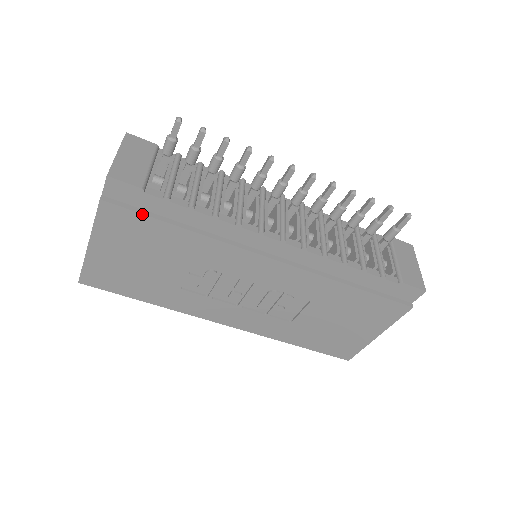
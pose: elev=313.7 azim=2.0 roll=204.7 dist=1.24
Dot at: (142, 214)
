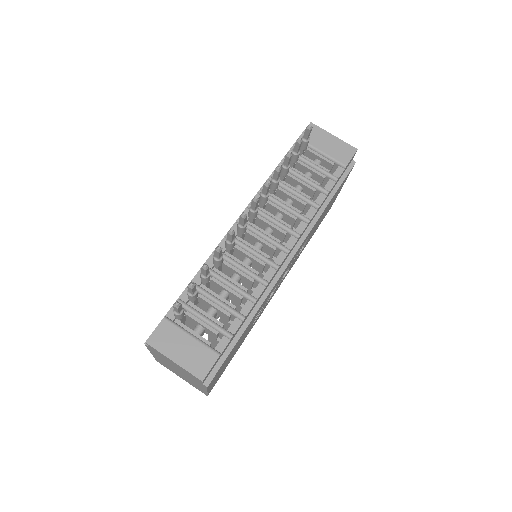
Dot at: occluded
